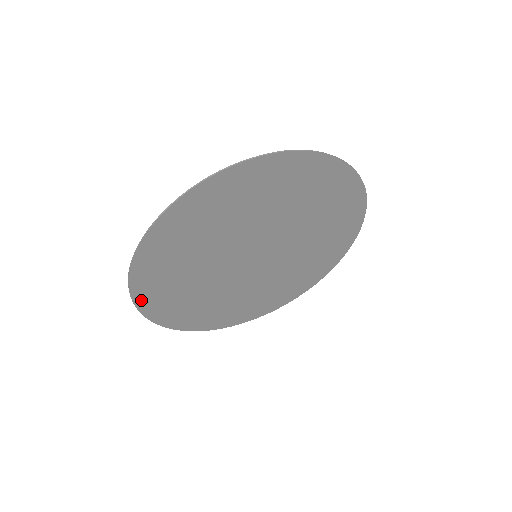
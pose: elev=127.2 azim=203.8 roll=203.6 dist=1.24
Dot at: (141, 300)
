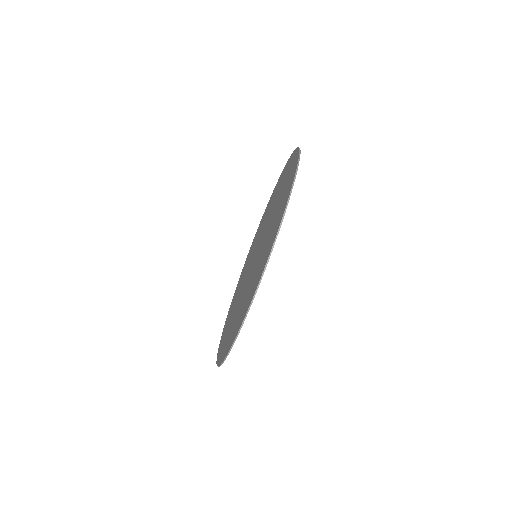
Dot at: occluded
